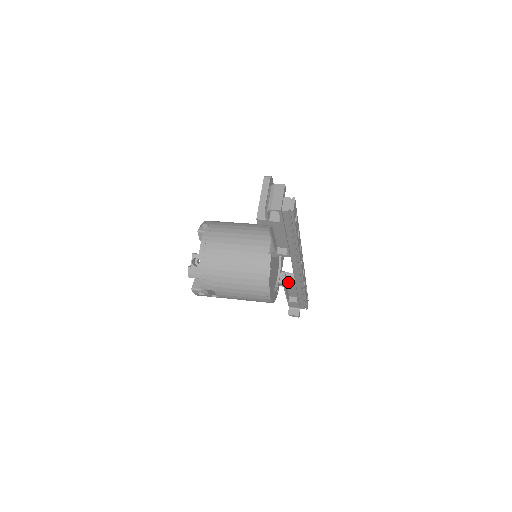
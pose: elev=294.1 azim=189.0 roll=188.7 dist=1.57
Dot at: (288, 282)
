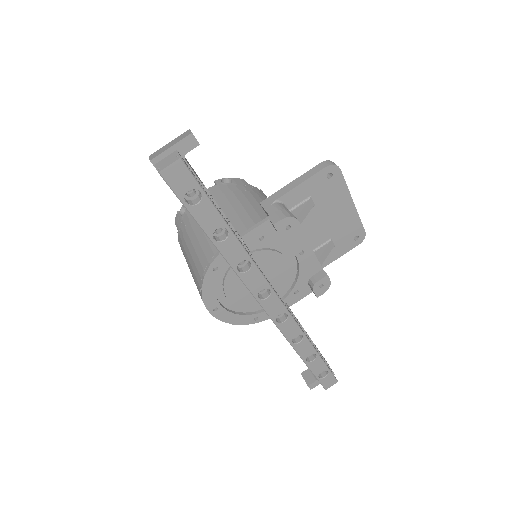
Dot at: occluded
